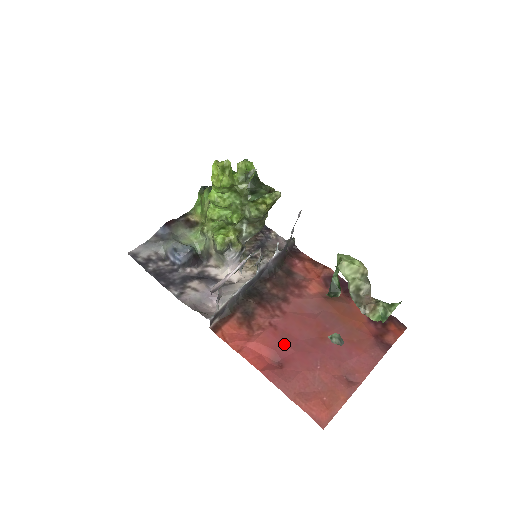
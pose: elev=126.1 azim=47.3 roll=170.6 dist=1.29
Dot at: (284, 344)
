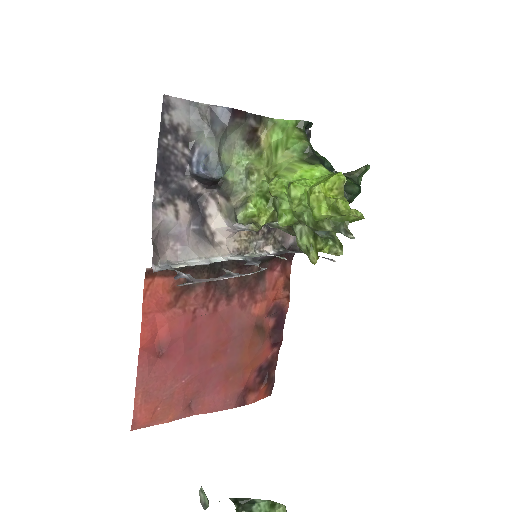
Dot at: (183, 340)
